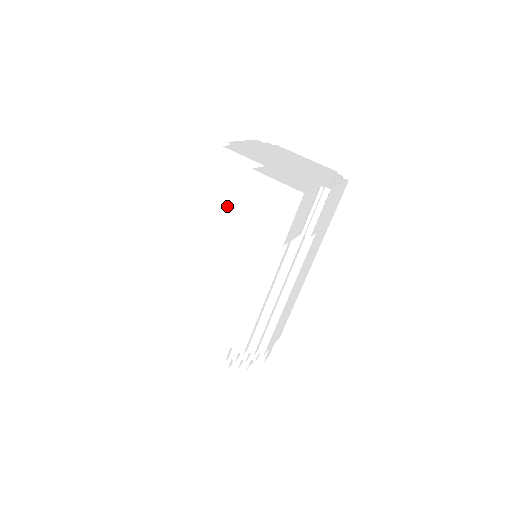
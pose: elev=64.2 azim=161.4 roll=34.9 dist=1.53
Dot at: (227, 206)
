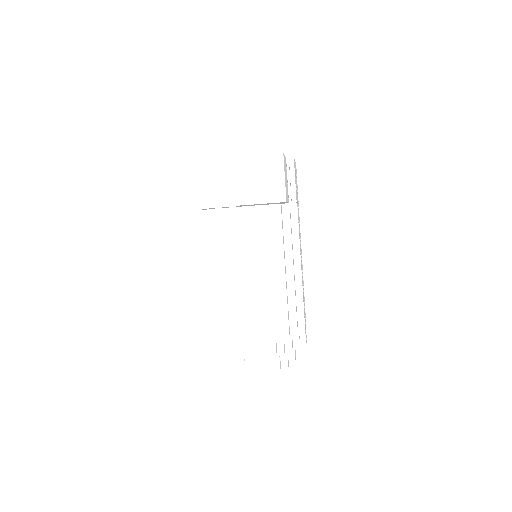
Dot at: (218, 217)
